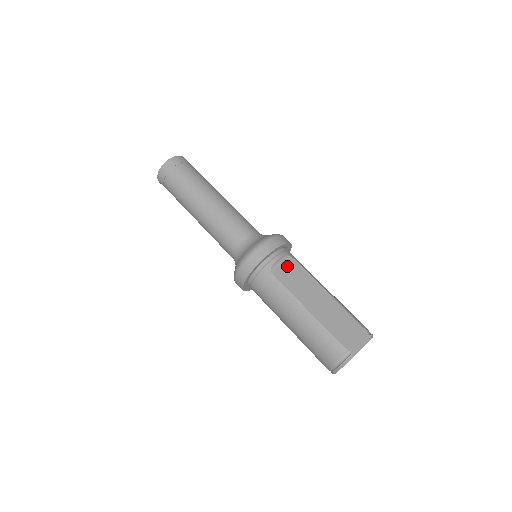
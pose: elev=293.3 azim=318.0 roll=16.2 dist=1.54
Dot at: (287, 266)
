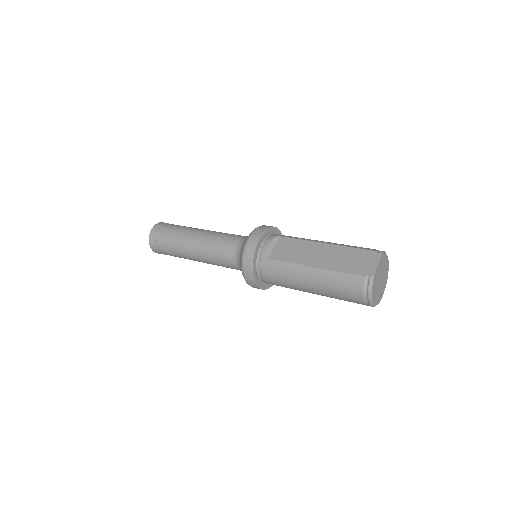
Dot at: (279, 245)
